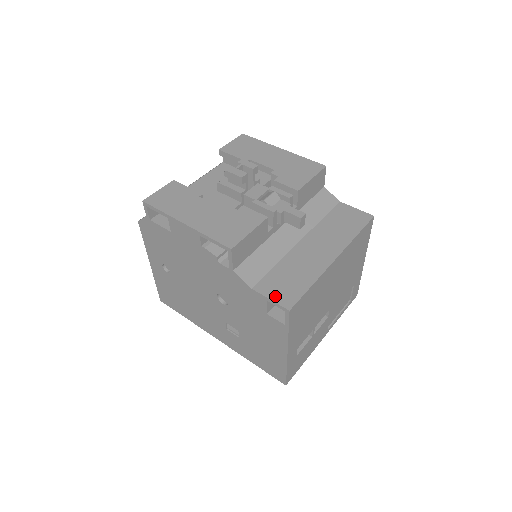
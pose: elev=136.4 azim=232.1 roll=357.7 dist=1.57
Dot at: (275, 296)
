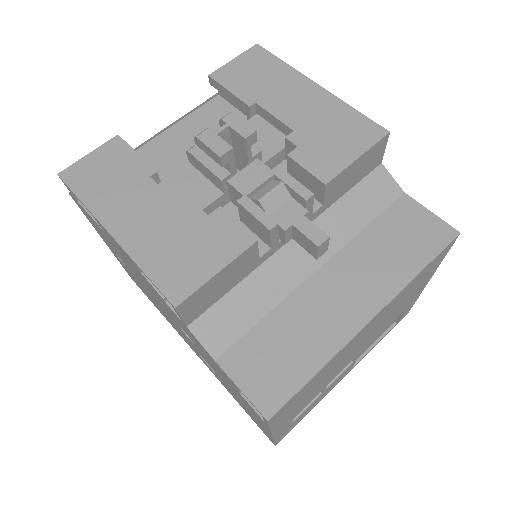
Dot at: (250, 384)
